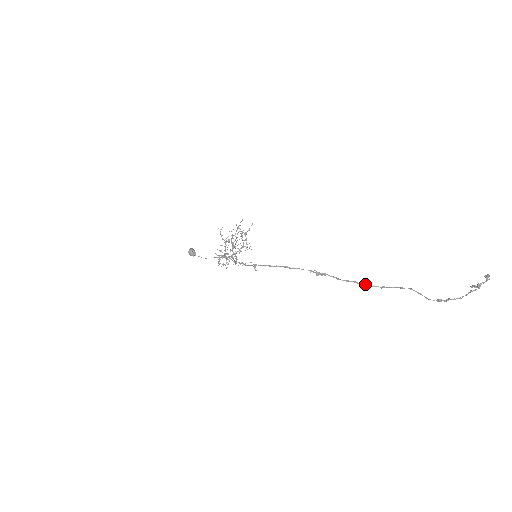
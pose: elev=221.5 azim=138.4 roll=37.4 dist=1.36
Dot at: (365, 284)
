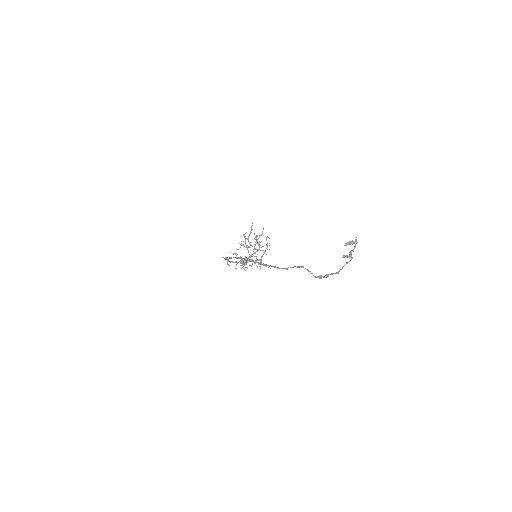
Dot at: (275, 266)
